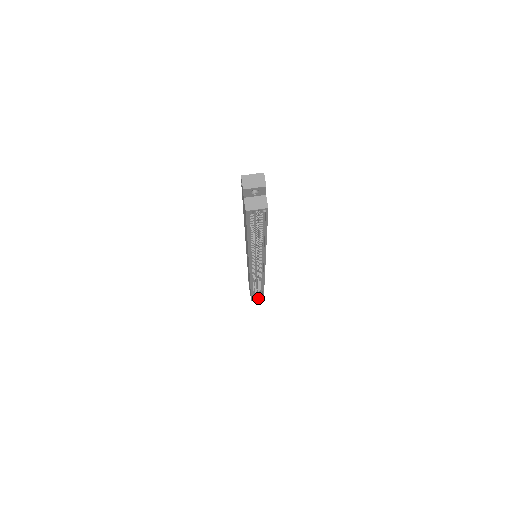
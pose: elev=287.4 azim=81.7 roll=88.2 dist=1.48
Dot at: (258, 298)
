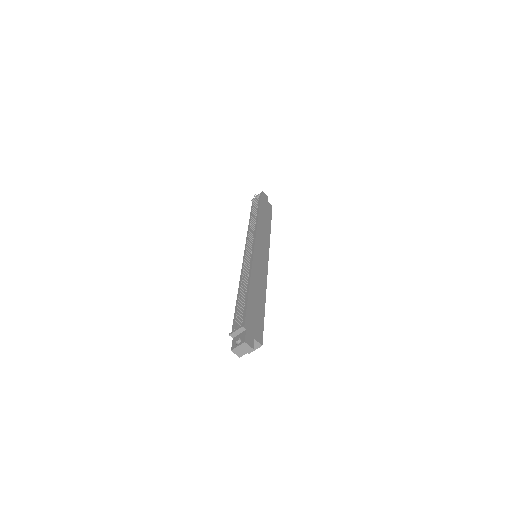
Dot at: occluded
